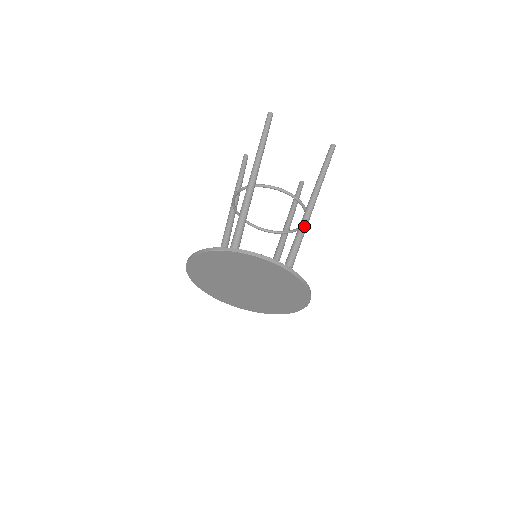
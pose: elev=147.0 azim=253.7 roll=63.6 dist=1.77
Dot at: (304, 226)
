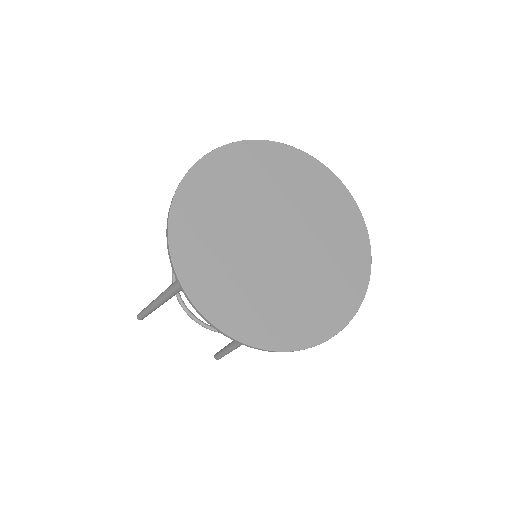
Dot at: occluded
